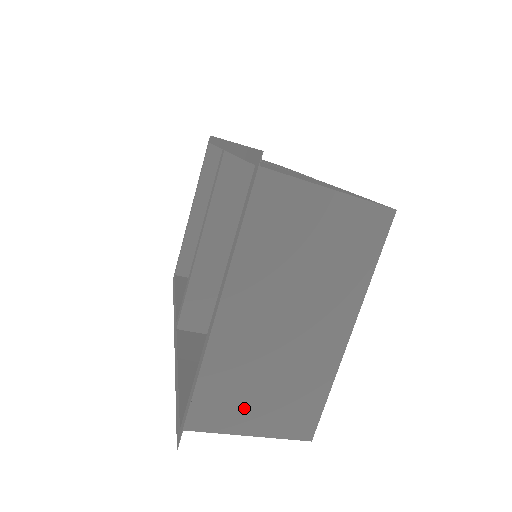
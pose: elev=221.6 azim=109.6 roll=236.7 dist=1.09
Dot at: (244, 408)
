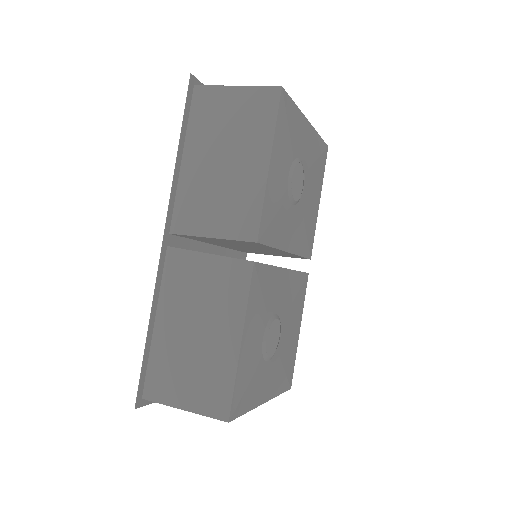
Dot at: occluded
